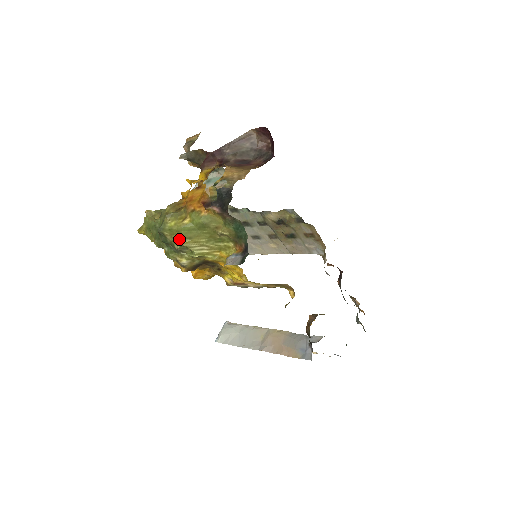
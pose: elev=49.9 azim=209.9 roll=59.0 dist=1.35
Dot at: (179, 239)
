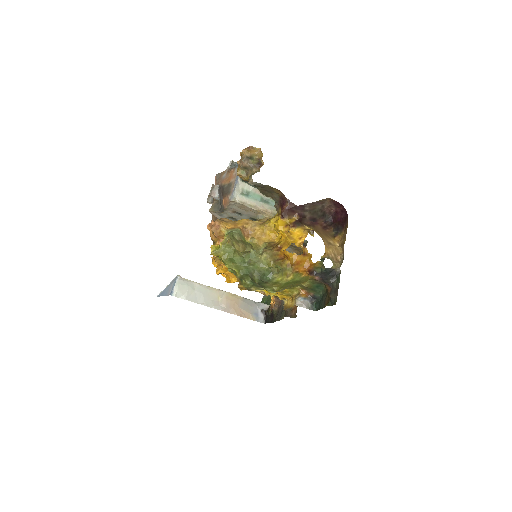
Dot at: (275, 287)
